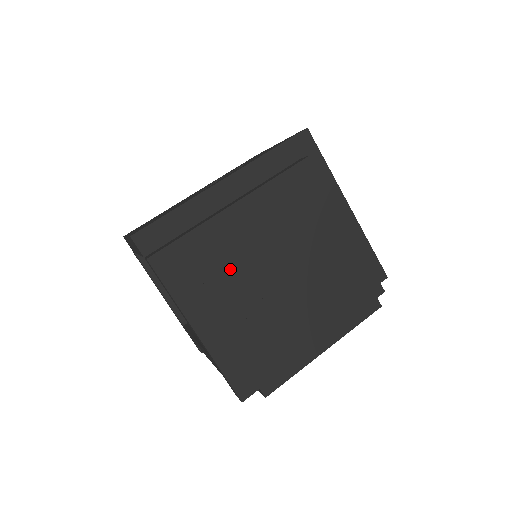
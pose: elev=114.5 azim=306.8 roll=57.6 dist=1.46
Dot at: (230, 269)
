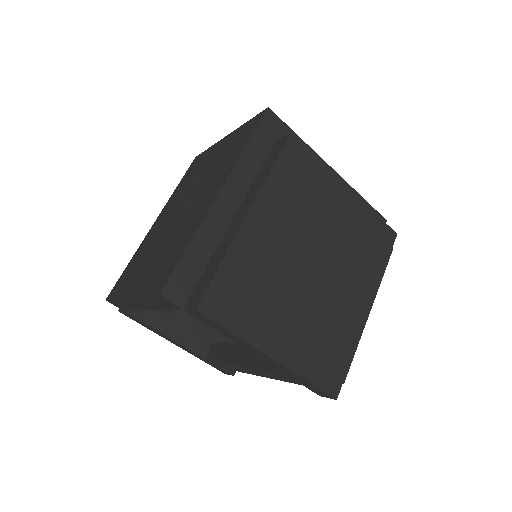
Dot at: (273, 279)
